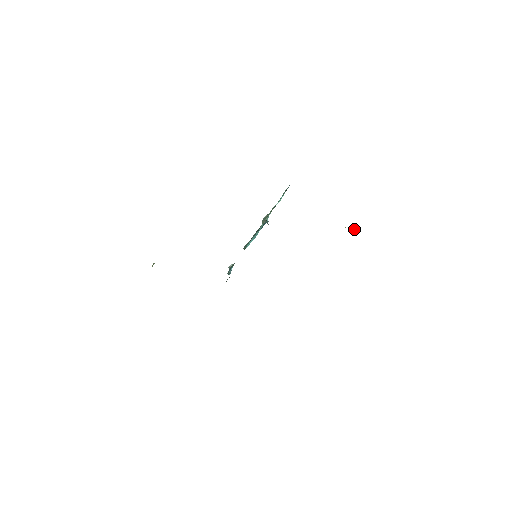
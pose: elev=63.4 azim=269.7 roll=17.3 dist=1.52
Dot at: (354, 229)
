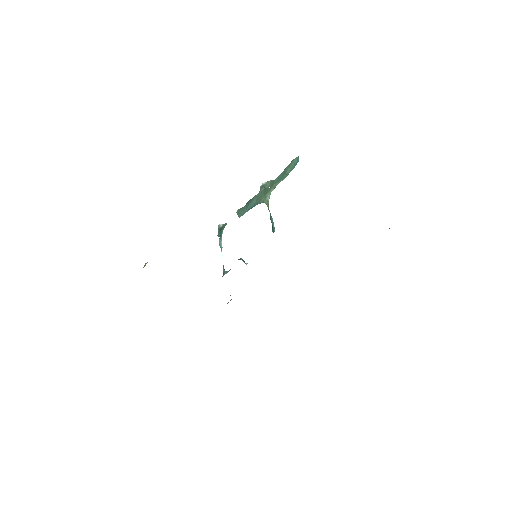
Dot at: occluded
